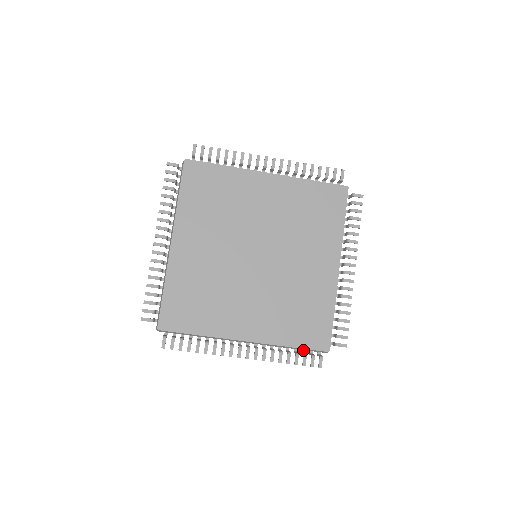
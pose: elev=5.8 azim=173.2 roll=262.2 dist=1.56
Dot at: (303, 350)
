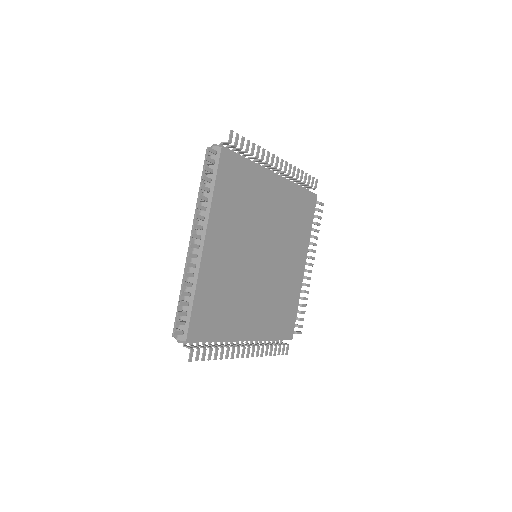
Dot at: occluded
